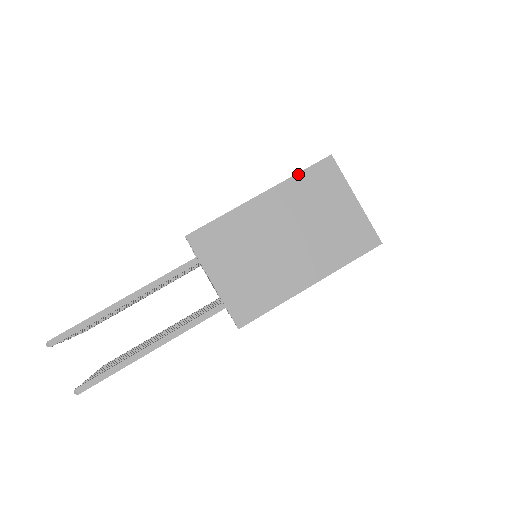
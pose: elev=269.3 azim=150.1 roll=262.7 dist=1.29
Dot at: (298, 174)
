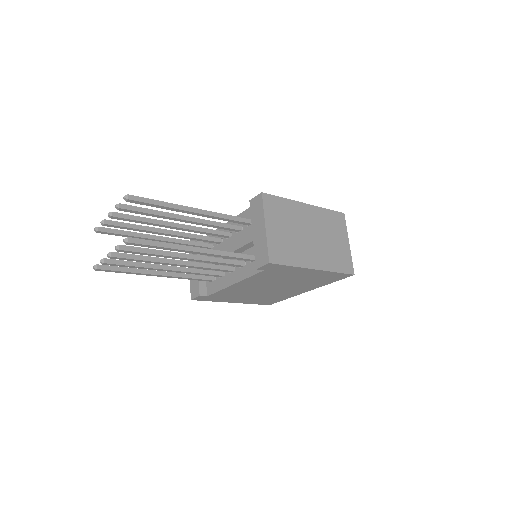
Dot at: (327, 209)
